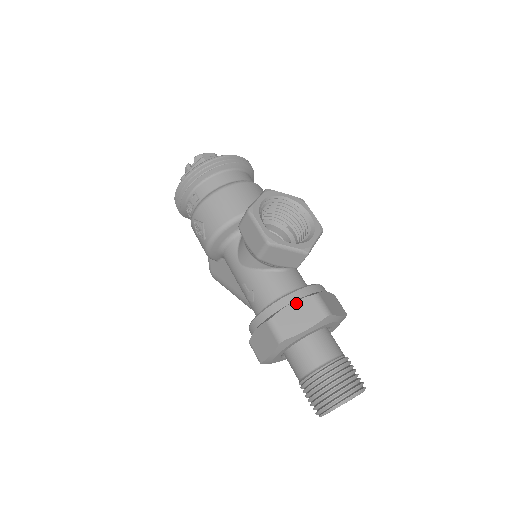
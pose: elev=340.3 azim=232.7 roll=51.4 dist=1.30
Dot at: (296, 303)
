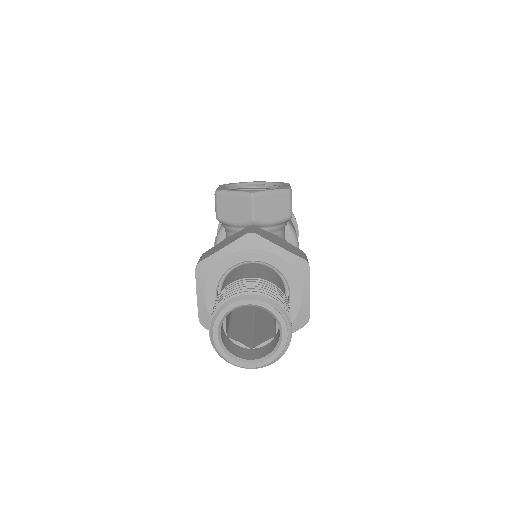
Dot at: (229, 237)
